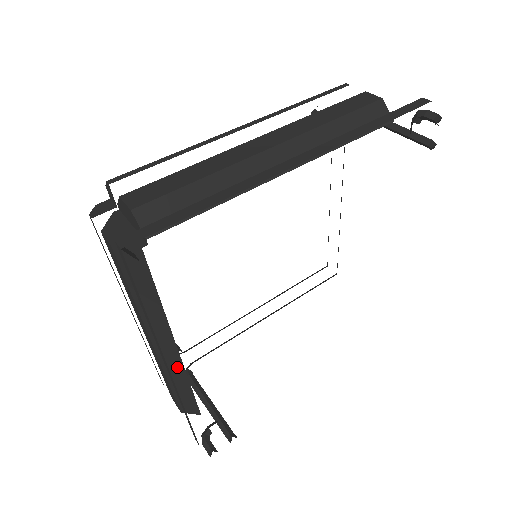
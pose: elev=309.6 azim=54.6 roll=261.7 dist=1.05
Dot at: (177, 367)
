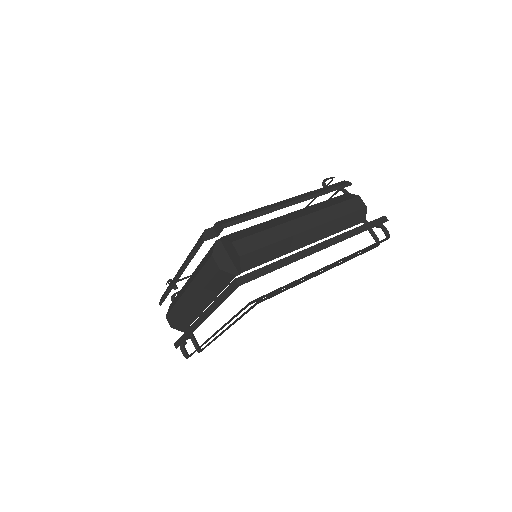
Dot at: (196, 313)
